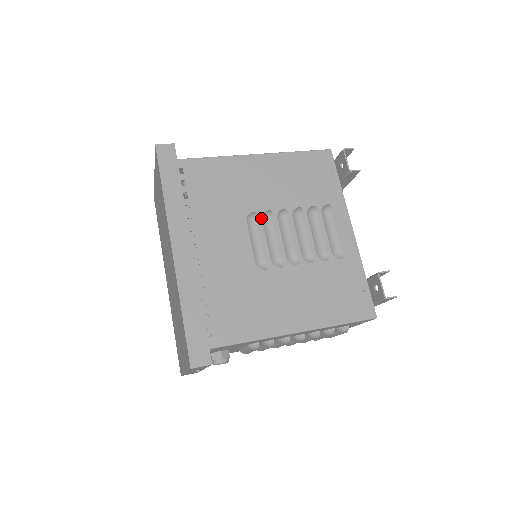
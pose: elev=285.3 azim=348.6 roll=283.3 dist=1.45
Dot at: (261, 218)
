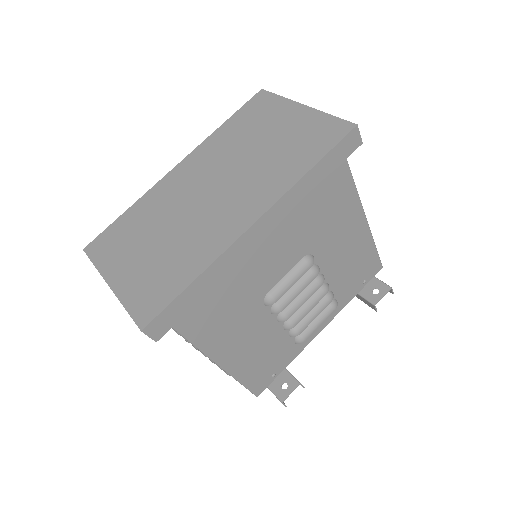
Dot at: occluded
